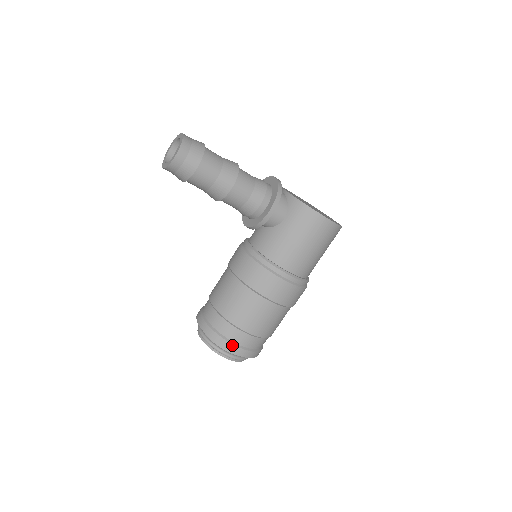
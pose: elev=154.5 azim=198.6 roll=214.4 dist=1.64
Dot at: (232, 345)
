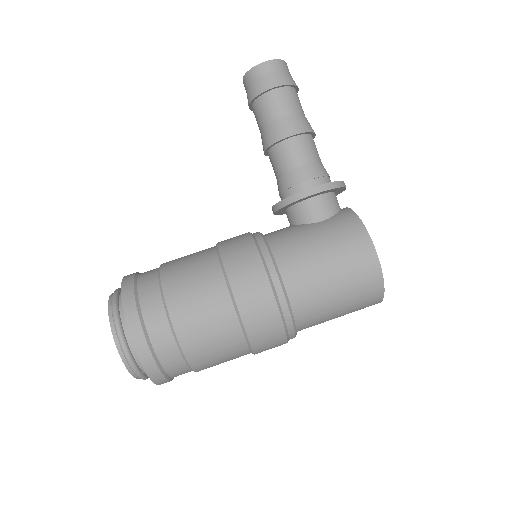
Dot at: (136, 312)
